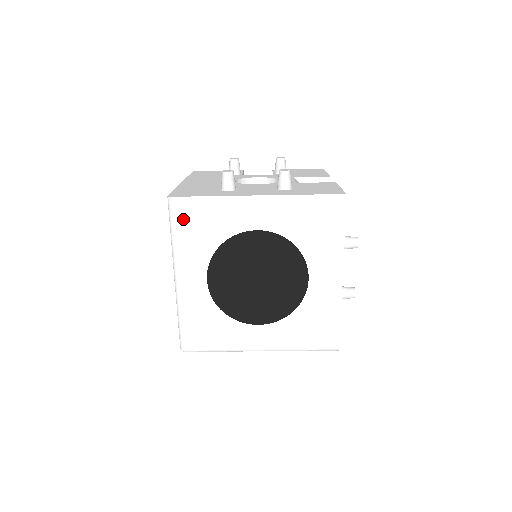
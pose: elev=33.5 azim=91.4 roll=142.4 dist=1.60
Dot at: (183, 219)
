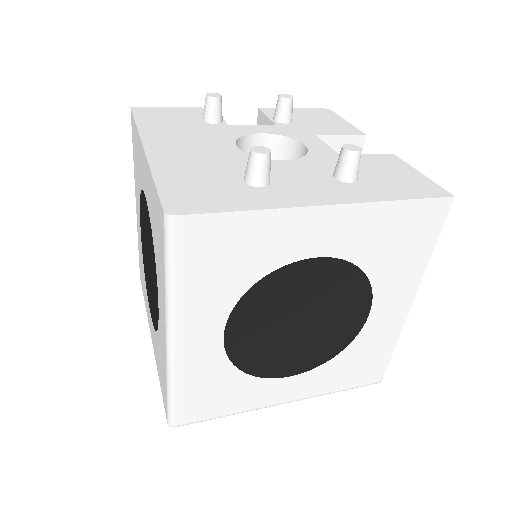
Dot at: (194, 251)
